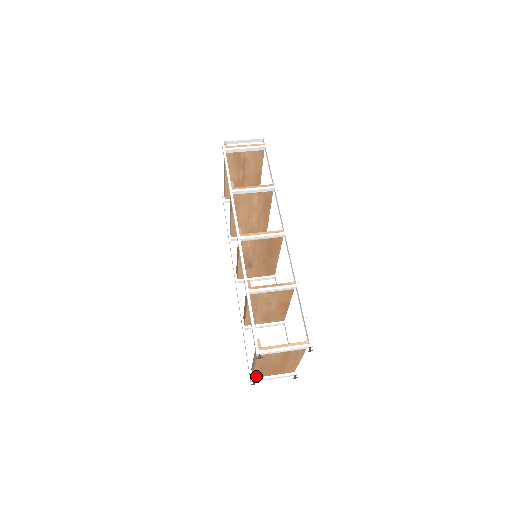
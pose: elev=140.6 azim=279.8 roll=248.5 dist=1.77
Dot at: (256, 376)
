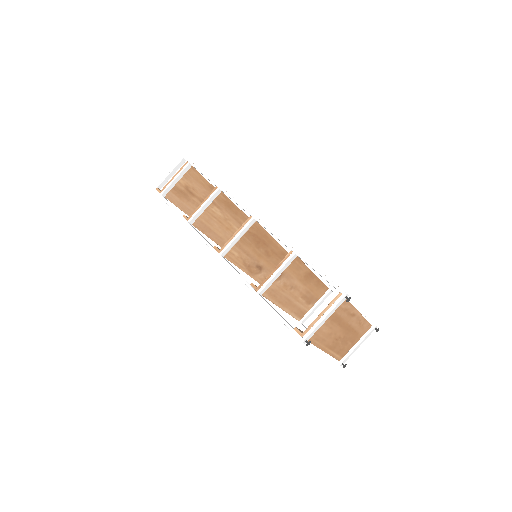
Dot at: (340, 357)
